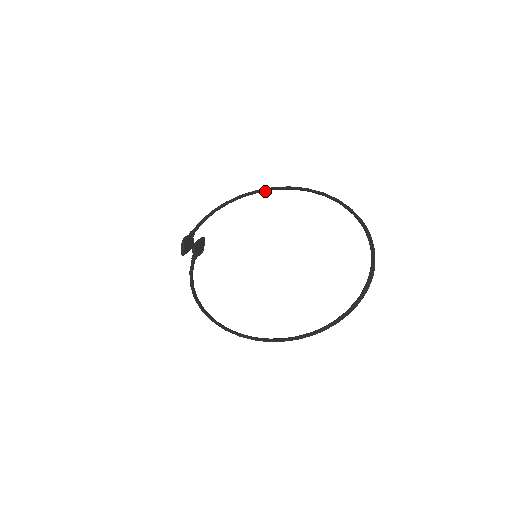
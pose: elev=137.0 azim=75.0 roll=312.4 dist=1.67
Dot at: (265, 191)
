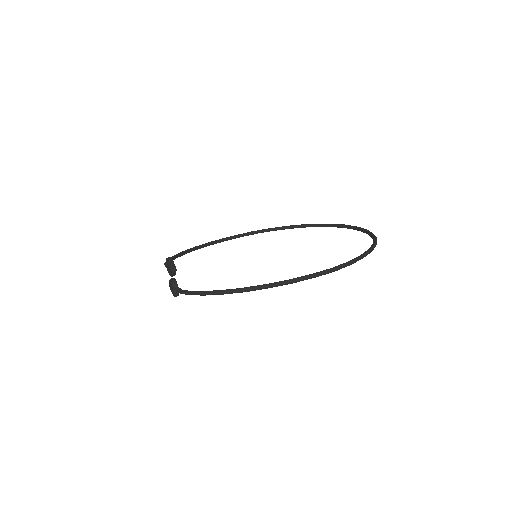
Dot at: (215, 243)
